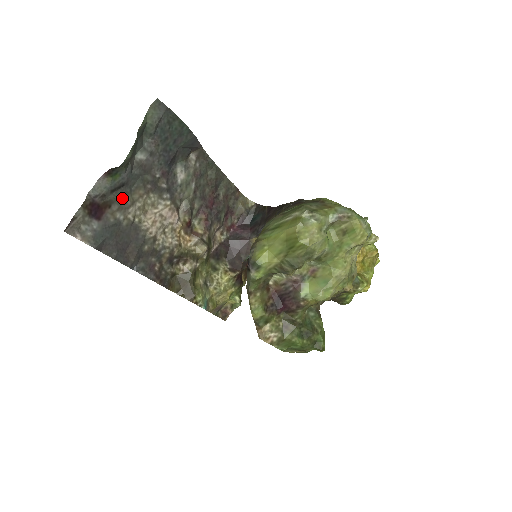
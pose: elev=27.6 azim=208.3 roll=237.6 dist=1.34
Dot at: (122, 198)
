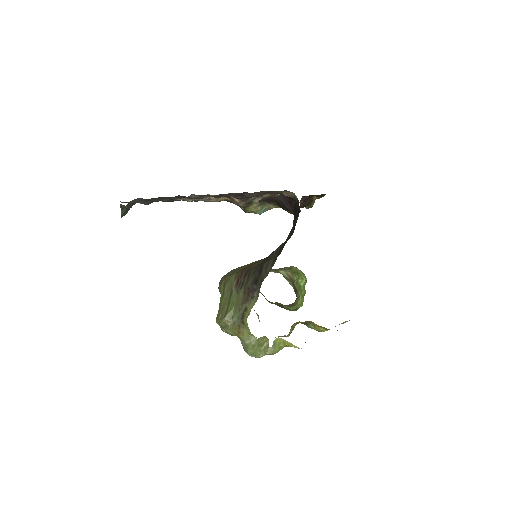
Dot at: occluded
